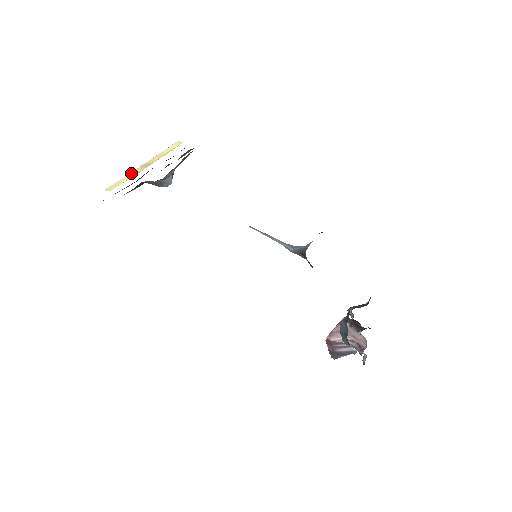
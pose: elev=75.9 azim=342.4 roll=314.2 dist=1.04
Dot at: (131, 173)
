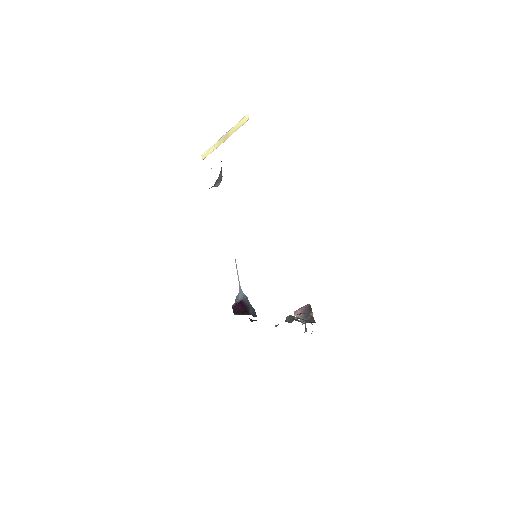
Dot at: (216, 143)
